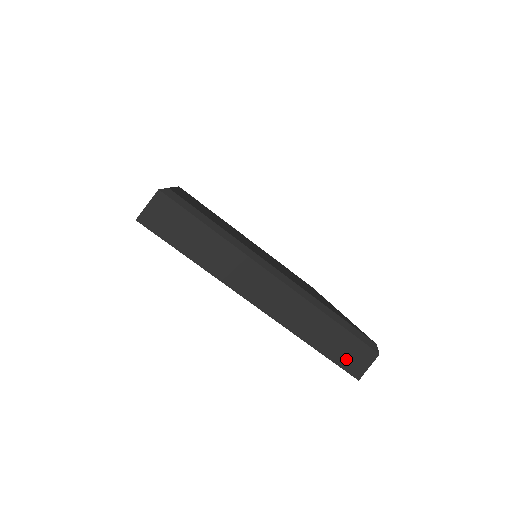
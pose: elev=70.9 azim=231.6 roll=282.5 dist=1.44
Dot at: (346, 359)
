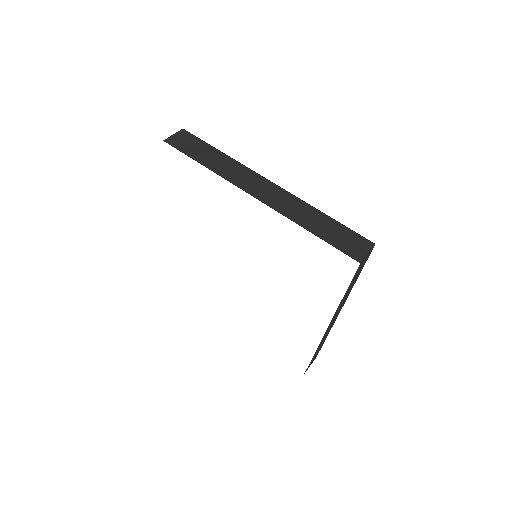
Dot at: (343, 244)
